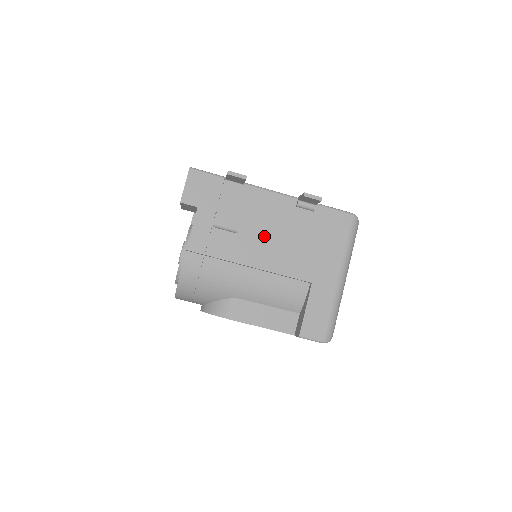
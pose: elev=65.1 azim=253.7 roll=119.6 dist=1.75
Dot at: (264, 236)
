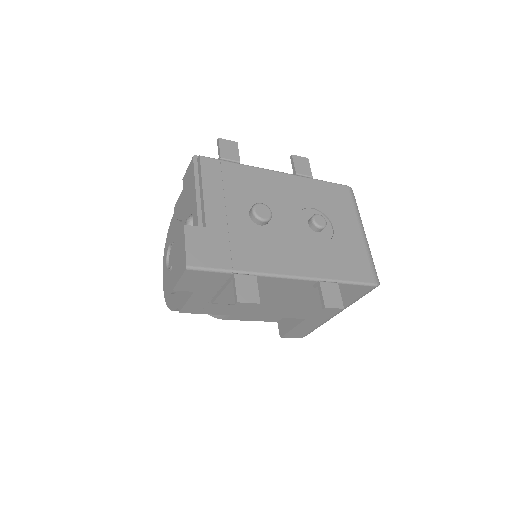
Dot at: (268, 302)
